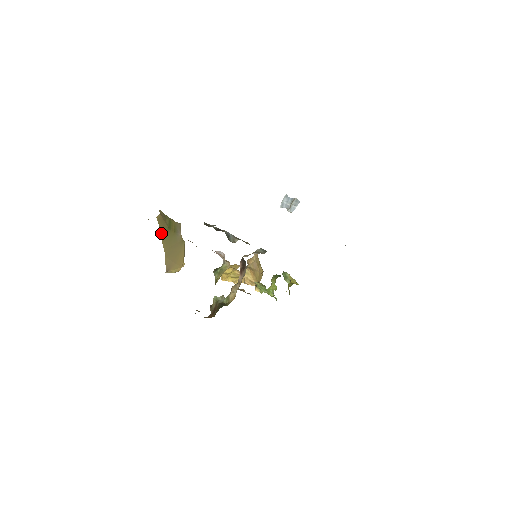
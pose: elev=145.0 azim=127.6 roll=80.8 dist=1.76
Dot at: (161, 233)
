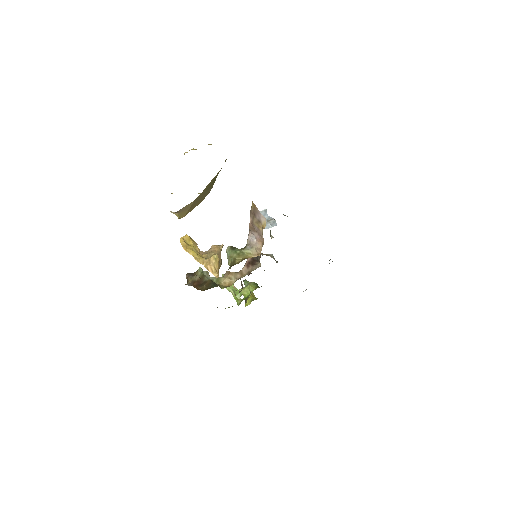
Dot at: (214, 177)
